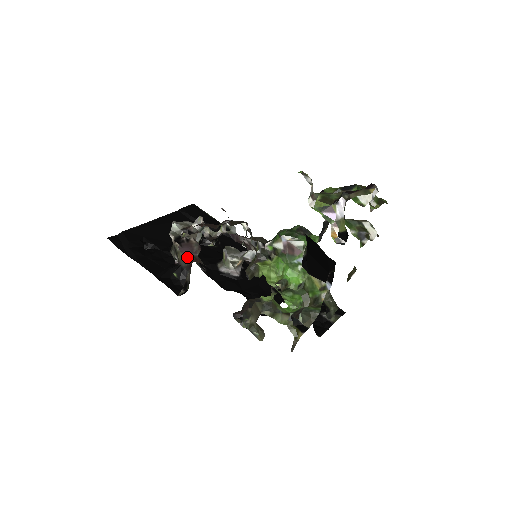
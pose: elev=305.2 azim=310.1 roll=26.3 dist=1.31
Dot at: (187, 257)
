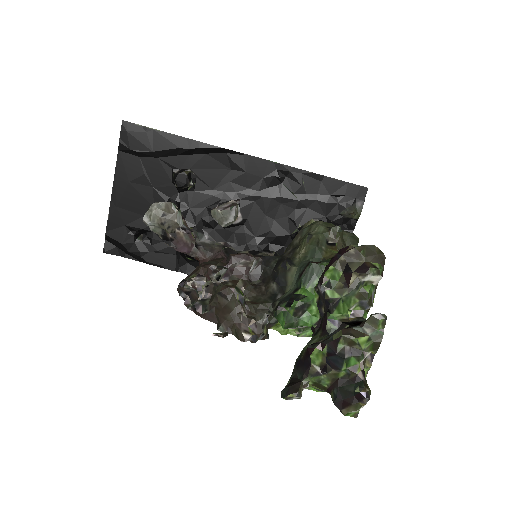
Dot at: (189, 255)
